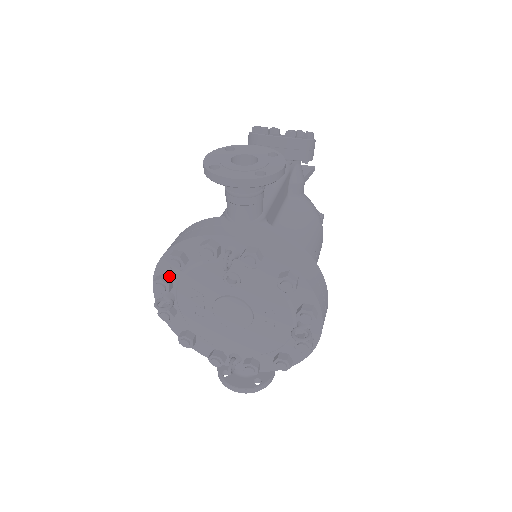
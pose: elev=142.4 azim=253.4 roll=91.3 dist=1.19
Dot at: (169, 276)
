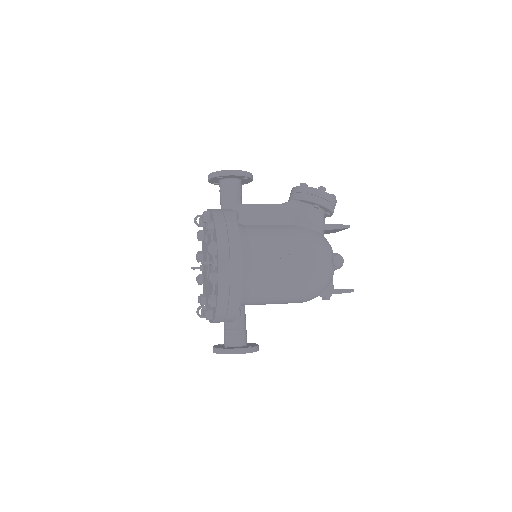
Dot at: occluded
